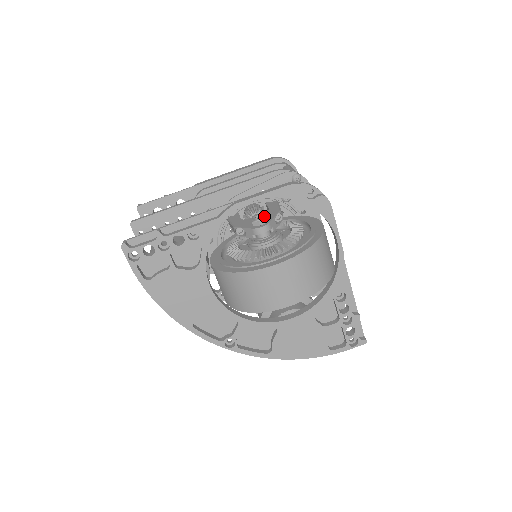
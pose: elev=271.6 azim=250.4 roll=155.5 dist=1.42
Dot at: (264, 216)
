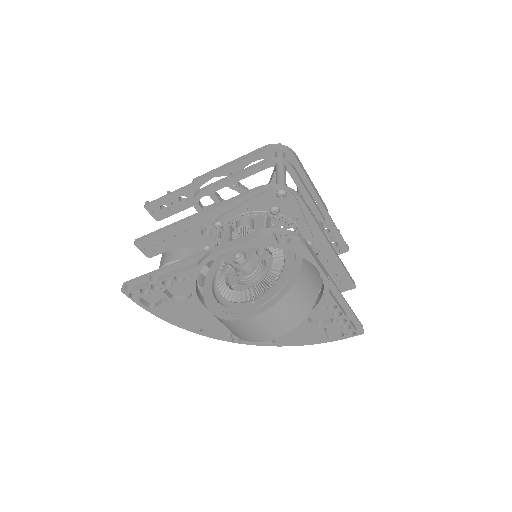
Dot at: occluded
